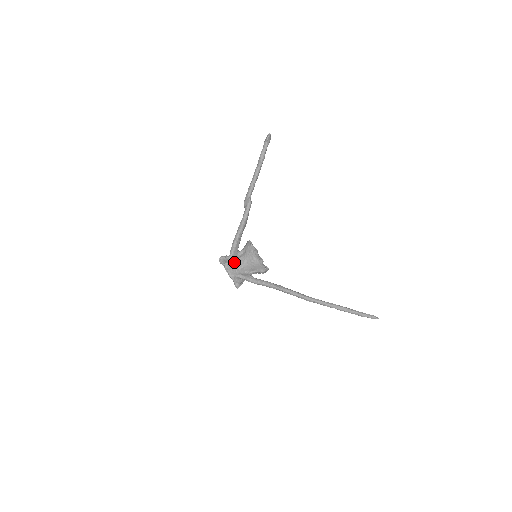
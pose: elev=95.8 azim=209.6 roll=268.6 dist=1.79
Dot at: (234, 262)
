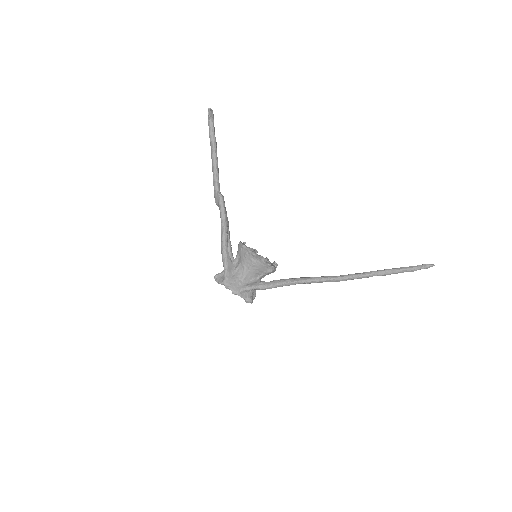
Dot at: (233, 275)
